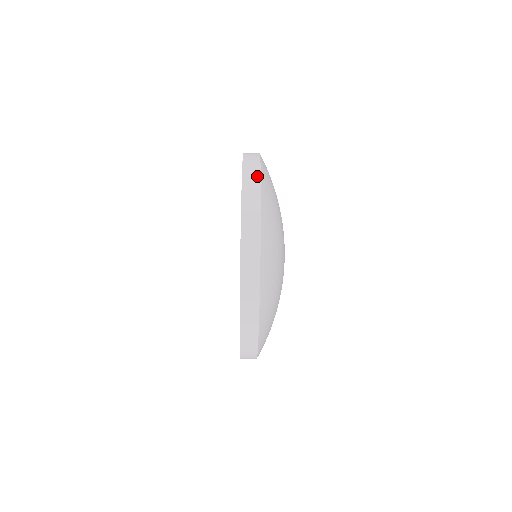
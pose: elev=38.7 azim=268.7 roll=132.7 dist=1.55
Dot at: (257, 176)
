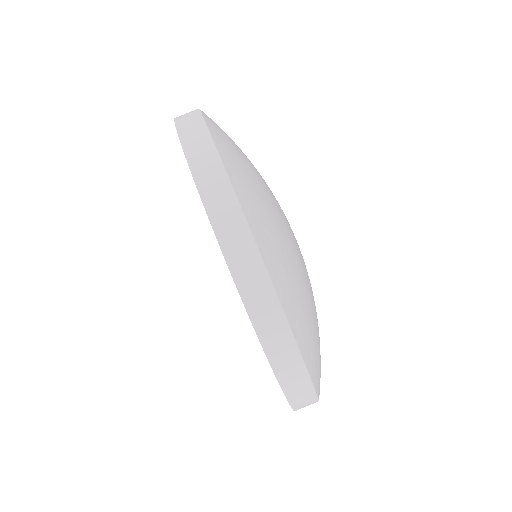
Dot at: (194, 110)
